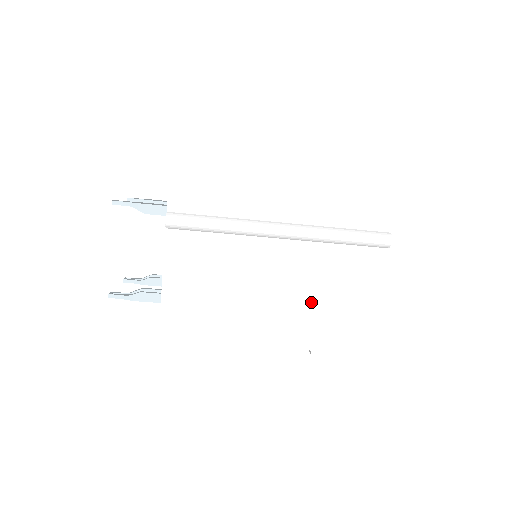
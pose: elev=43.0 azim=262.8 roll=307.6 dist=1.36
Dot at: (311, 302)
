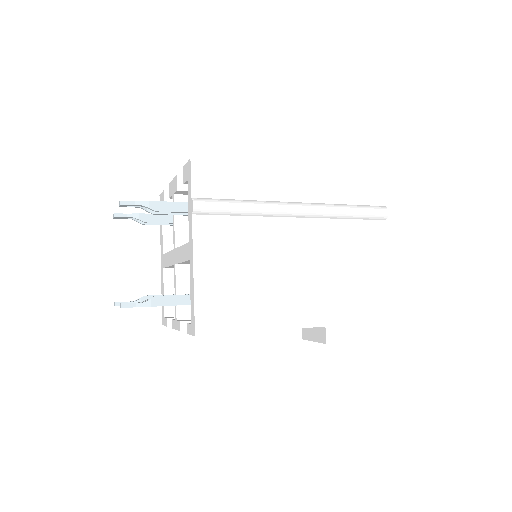
Dot at: (333, 276)
